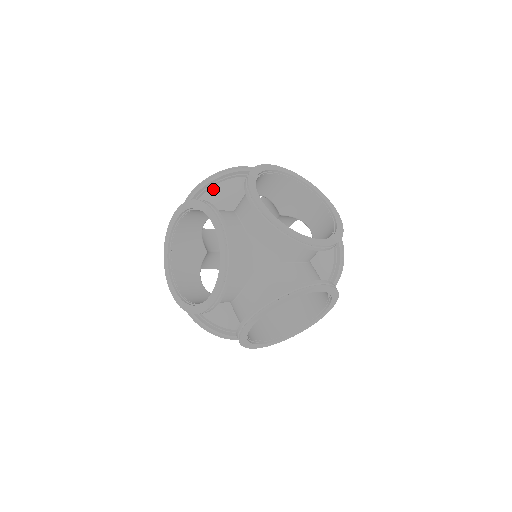
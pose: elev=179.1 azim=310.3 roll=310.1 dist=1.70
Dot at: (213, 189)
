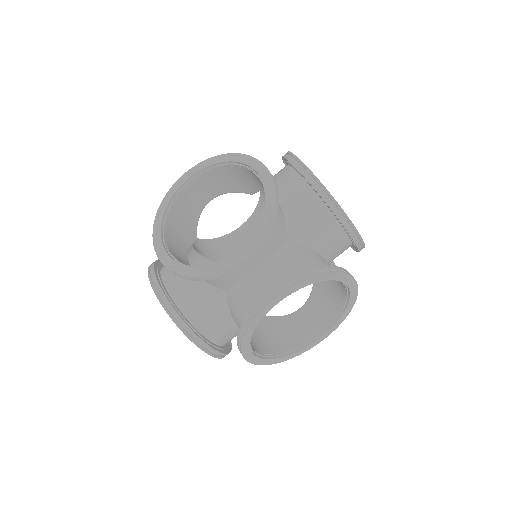
Dot at: occluded
